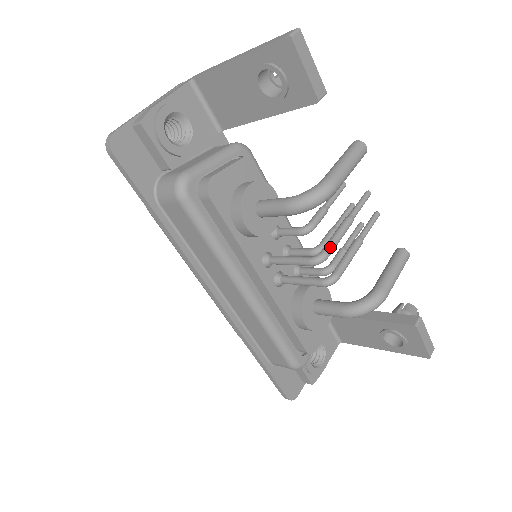
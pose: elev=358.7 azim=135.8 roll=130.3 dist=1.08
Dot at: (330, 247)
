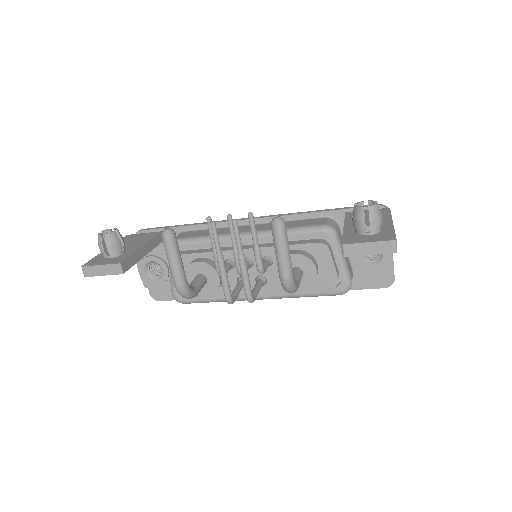
Dot at: (224, 293)
